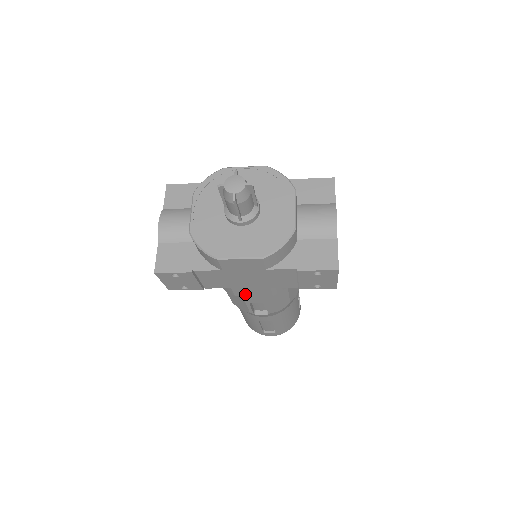
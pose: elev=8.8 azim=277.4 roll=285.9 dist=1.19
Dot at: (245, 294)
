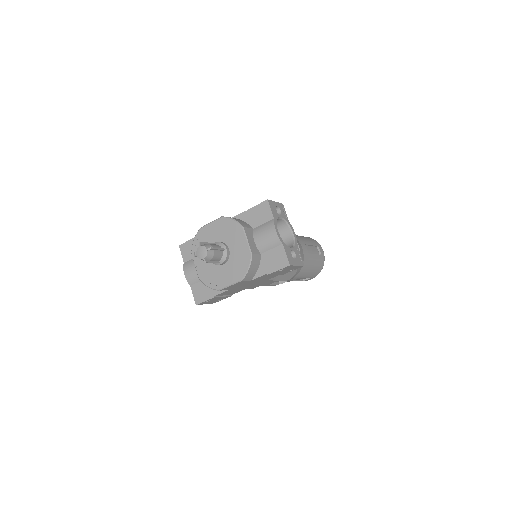
Dot at: (258, 286)
